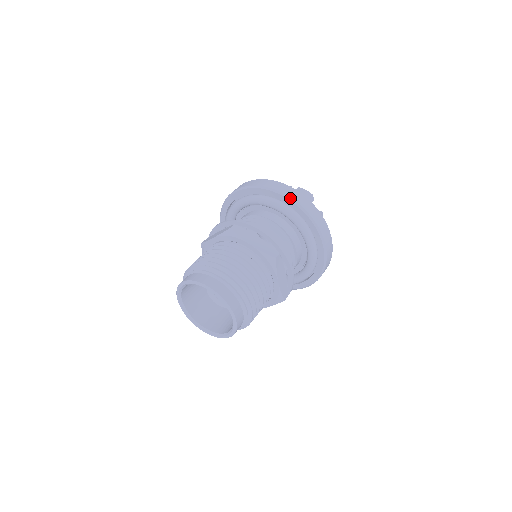
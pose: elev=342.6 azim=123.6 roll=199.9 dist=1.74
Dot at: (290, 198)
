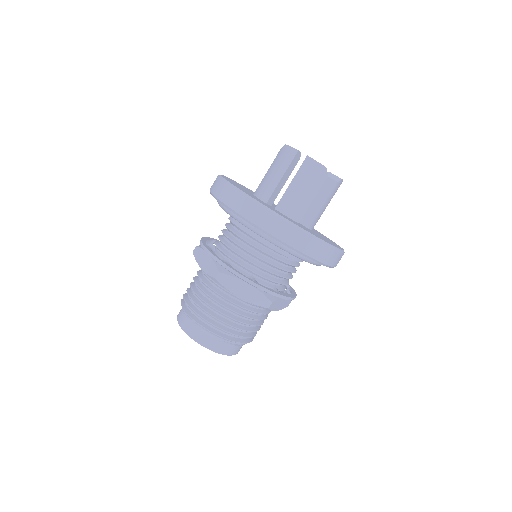
Dot at: (282, 242)
